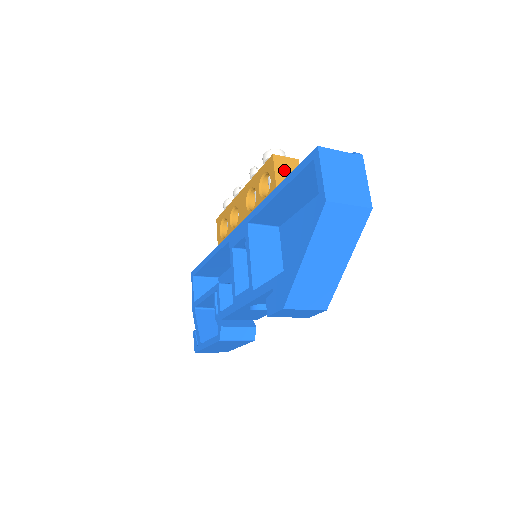
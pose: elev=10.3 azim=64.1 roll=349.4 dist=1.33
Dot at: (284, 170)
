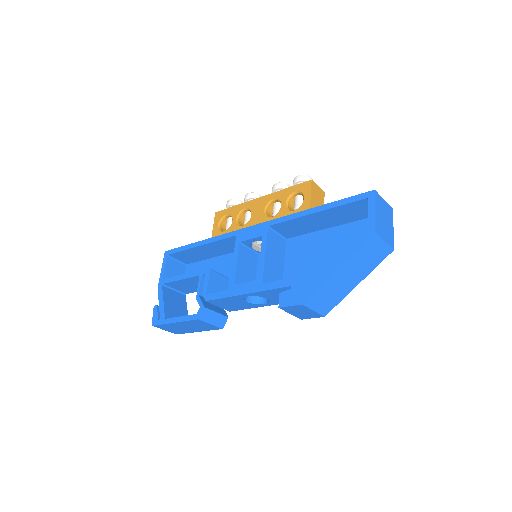
Dot at: (316, 196)
